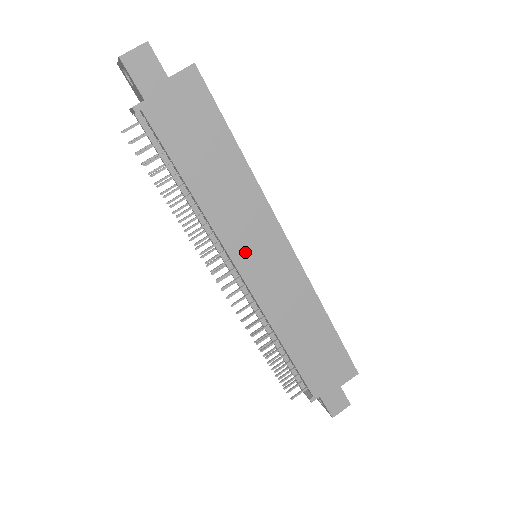
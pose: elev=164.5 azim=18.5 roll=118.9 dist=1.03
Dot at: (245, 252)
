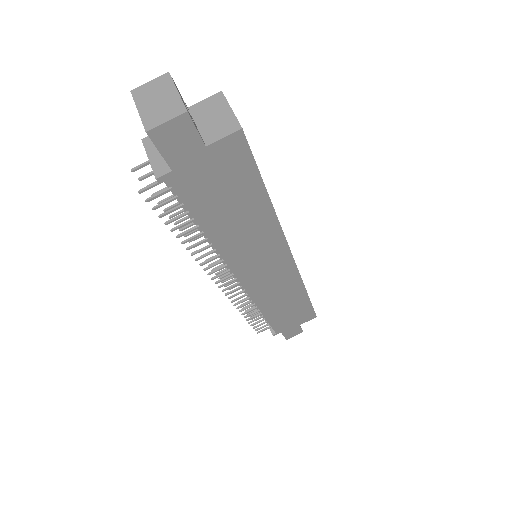
Dot at: (249, 268)
